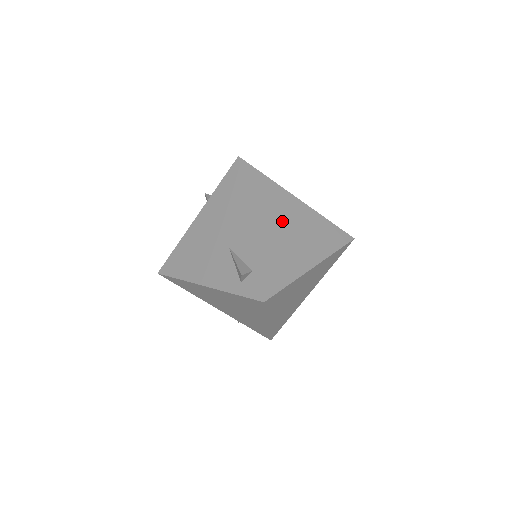
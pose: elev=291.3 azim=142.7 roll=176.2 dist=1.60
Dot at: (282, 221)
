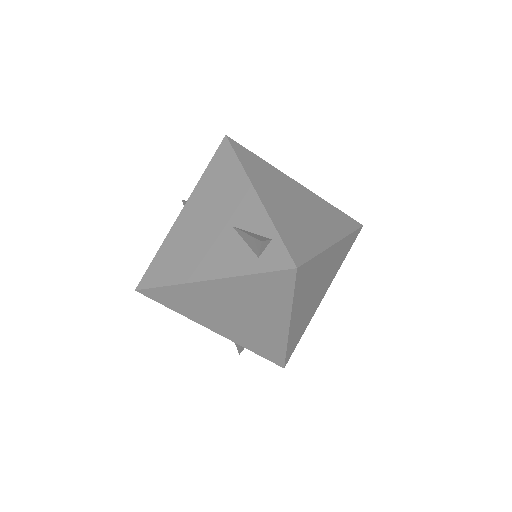
Dot at: (288, 197)
